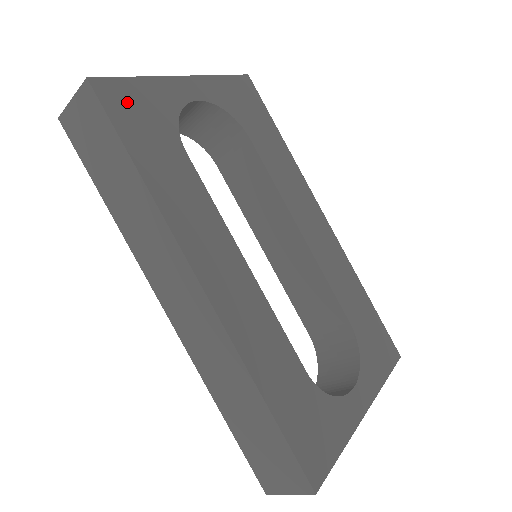
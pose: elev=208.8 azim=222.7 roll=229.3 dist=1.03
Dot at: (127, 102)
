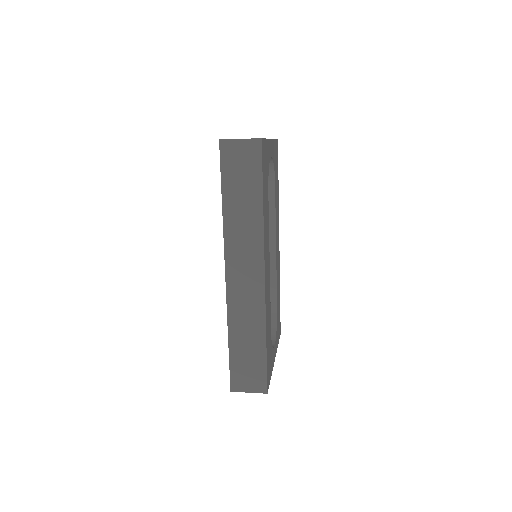
Dot at: occluded
